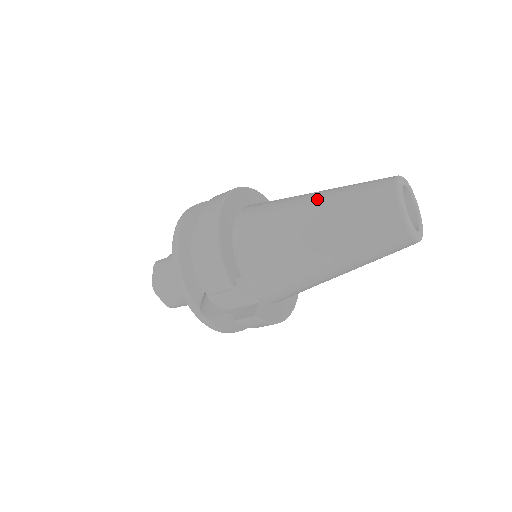
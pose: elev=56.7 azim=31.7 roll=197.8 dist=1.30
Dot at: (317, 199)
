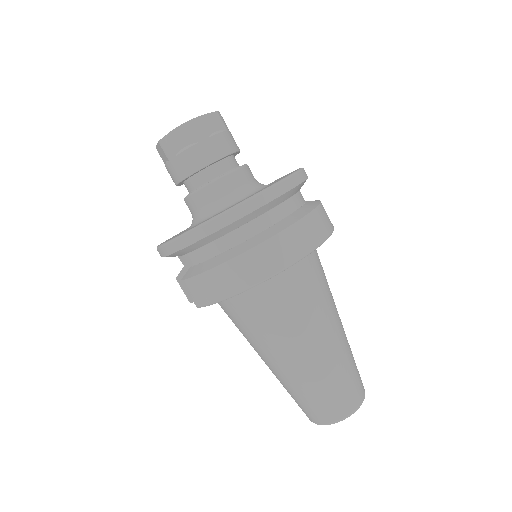
Dot at: (320, 354)
